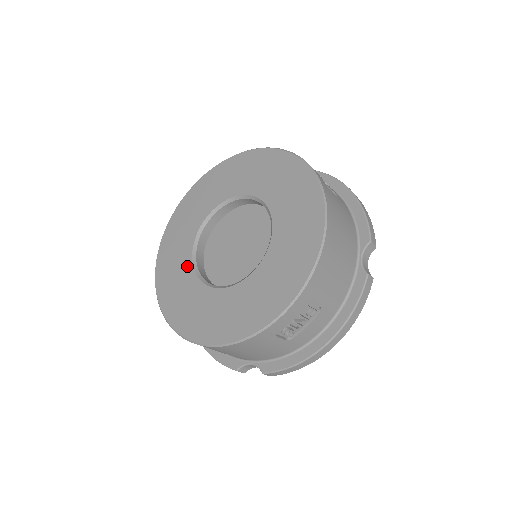
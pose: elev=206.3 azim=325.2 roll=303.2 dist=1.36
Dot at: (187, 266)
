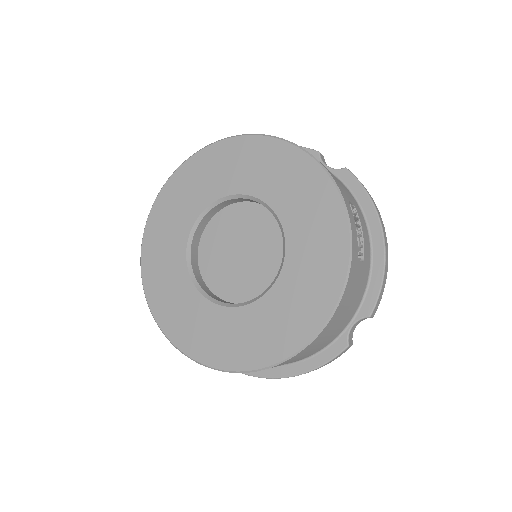
Dot at: (181, 241)
